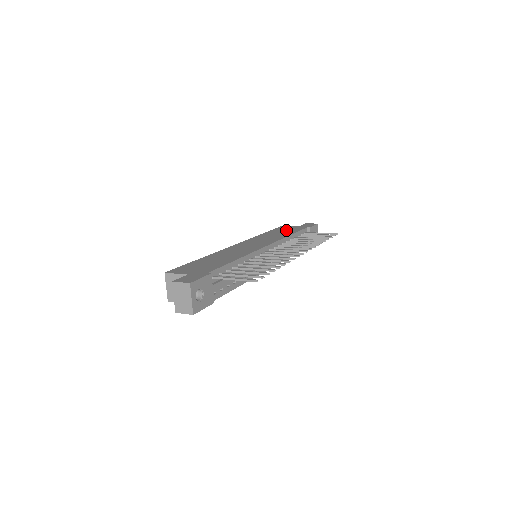
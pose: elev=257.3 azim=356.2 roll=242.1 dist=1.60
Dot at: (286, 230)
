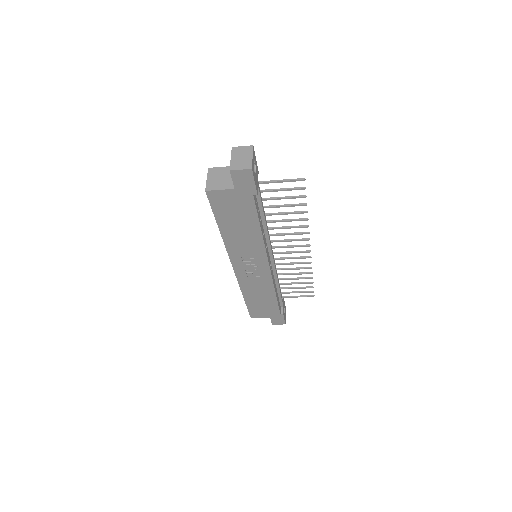
Dot at: occluded
